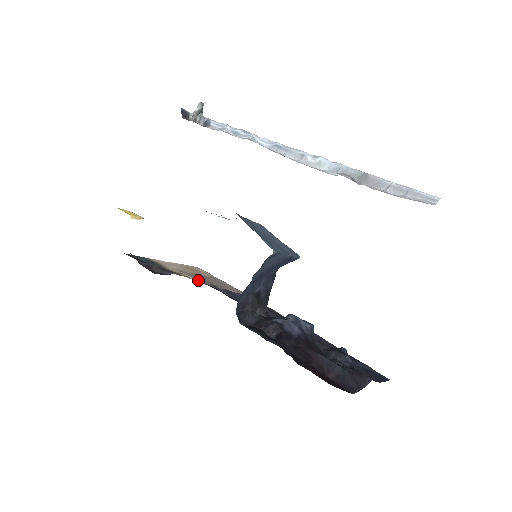
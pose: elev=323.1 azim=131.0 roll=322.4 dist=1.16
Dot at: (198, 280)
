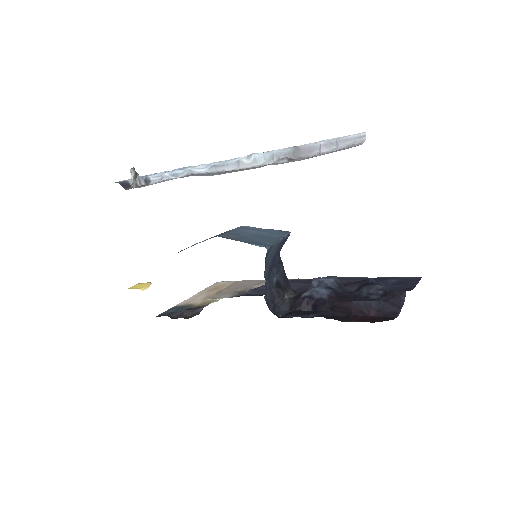
Dot at: occluded
